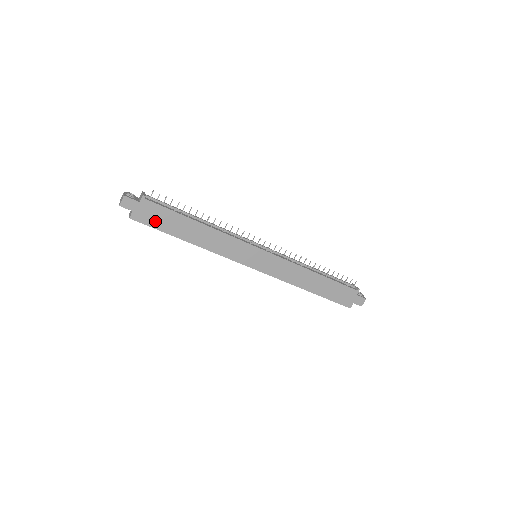
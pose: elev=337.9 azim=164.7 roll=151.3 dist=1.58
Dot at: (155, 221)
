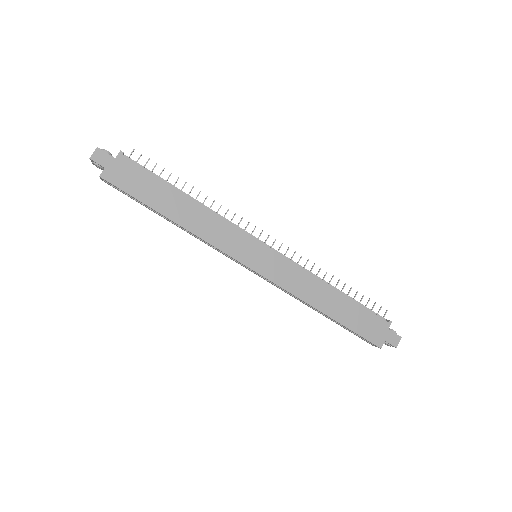
Dot at: (131, 185)
